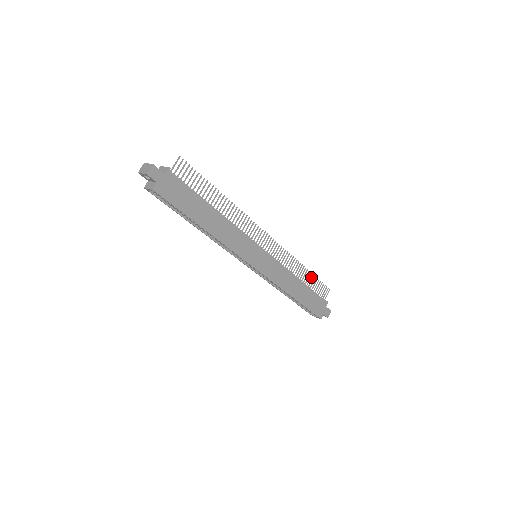
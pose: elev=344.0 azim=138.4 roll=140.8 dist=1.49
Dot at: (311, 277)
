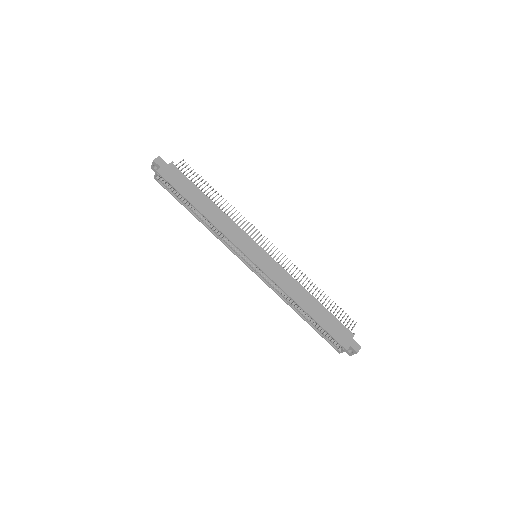
Dot at: (326, 299)
